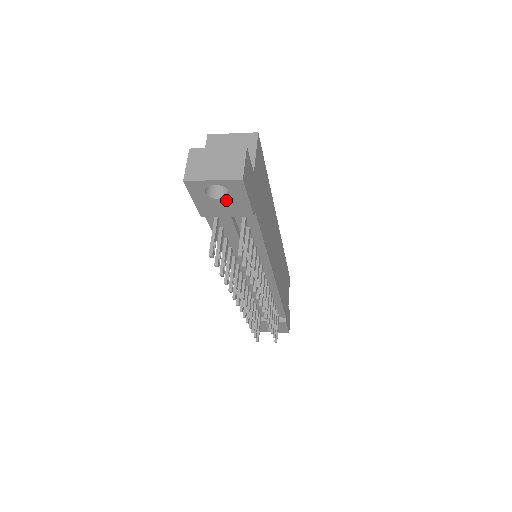
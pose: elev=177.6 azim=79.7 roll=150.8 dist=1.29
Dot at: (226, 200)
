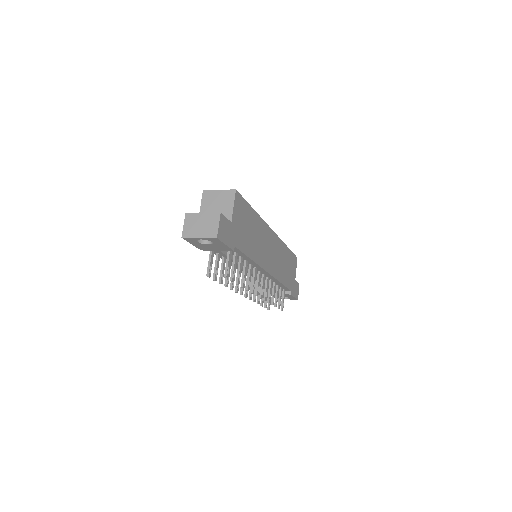
Dot at: (212, 245)
